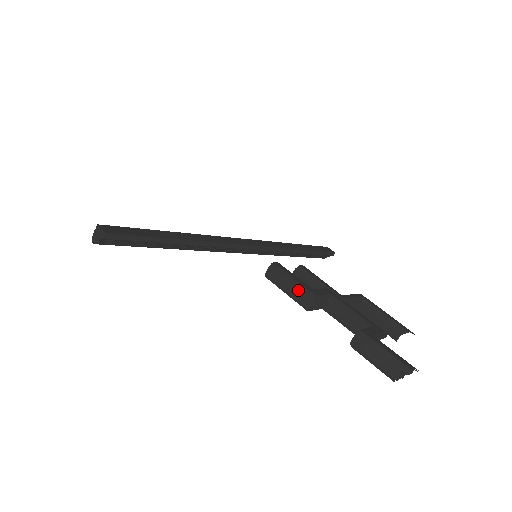
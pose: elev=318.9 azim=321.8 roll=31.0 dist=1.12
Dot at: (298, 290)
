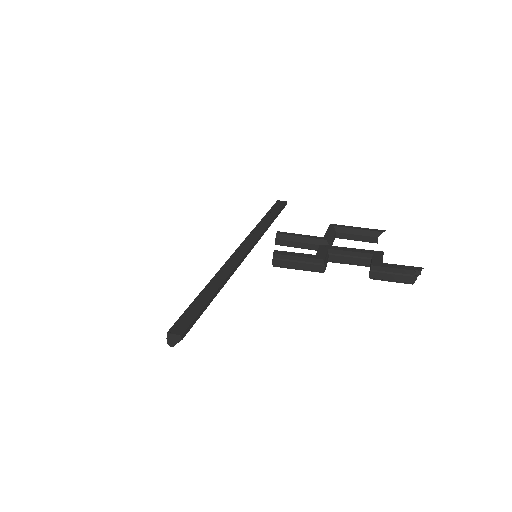
Dot at: (308, 263)
